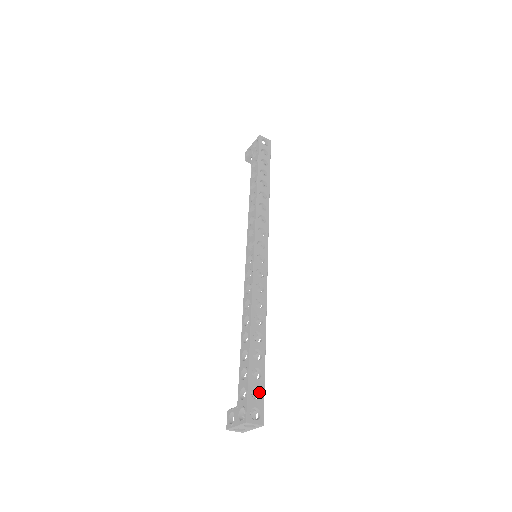
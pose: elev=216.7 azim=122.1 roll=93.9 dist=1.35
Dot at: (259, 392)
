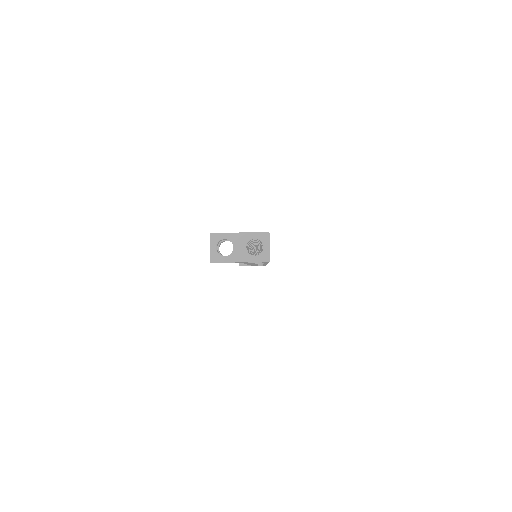
Dot at: occluded
